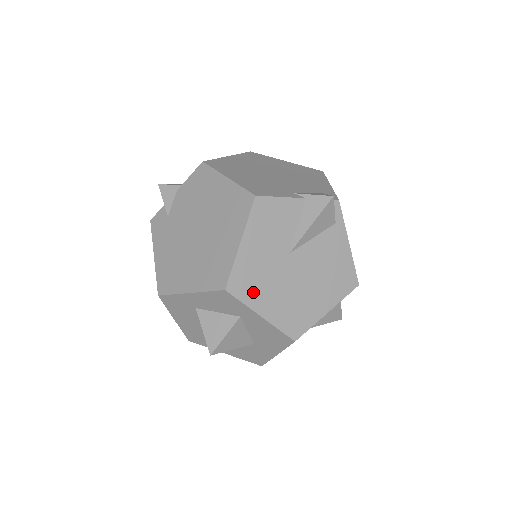
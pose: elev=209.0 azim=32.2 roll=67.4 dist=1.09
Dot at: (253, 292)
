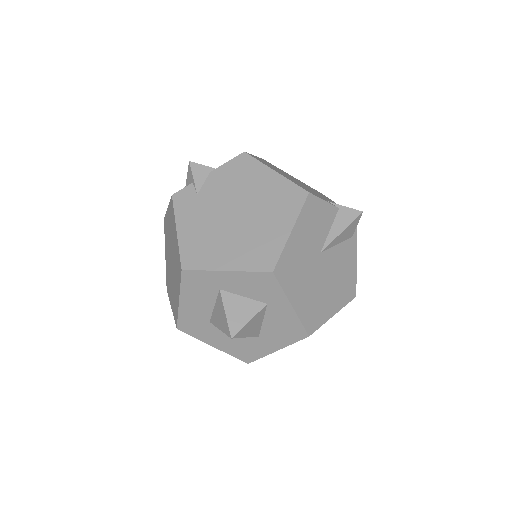
Dot at: (291, 280)
